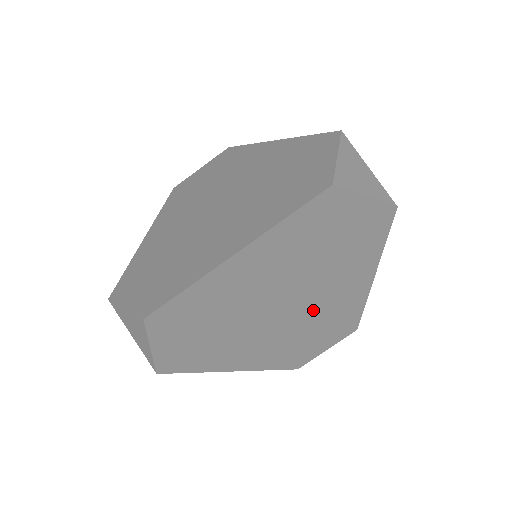
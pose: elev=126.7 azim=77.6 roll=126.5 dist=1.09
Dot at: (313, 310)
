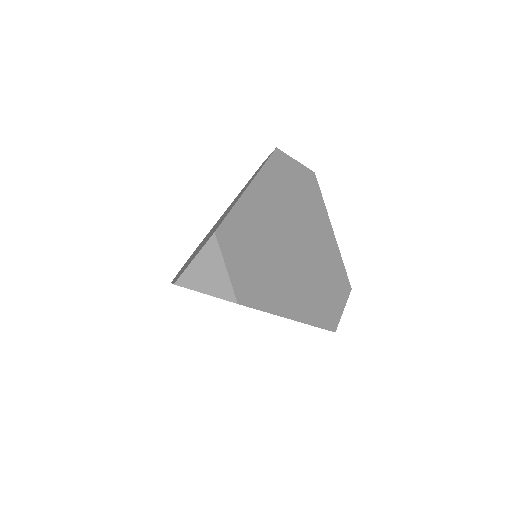
Dot at: (313, 256)
